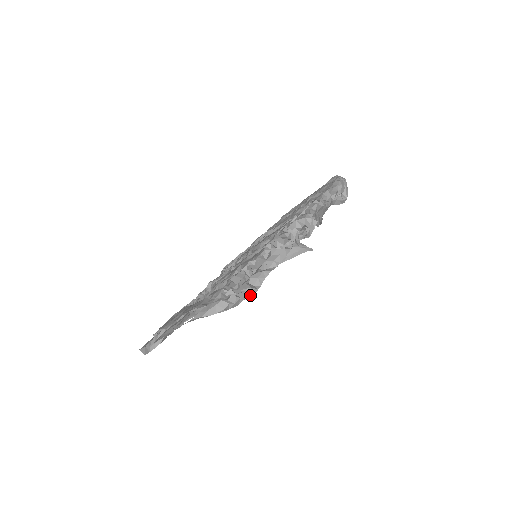
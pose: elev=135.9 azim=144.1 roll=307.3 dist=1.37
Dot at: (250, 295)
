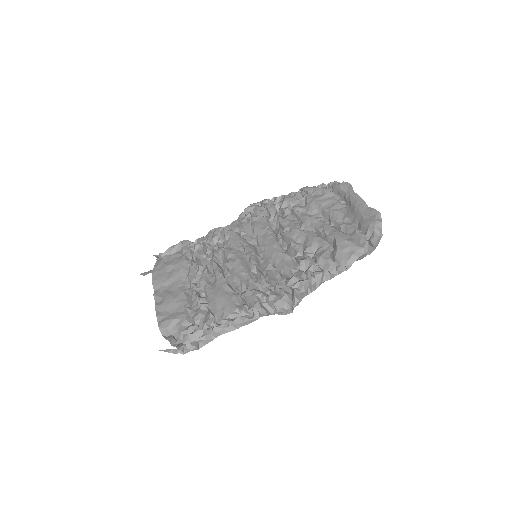
Dot at: (202, 345)
